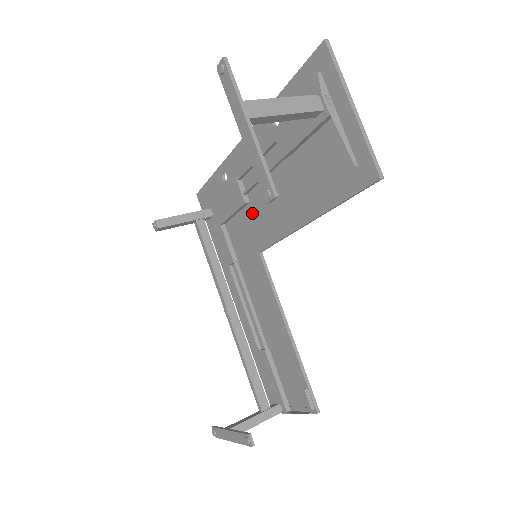
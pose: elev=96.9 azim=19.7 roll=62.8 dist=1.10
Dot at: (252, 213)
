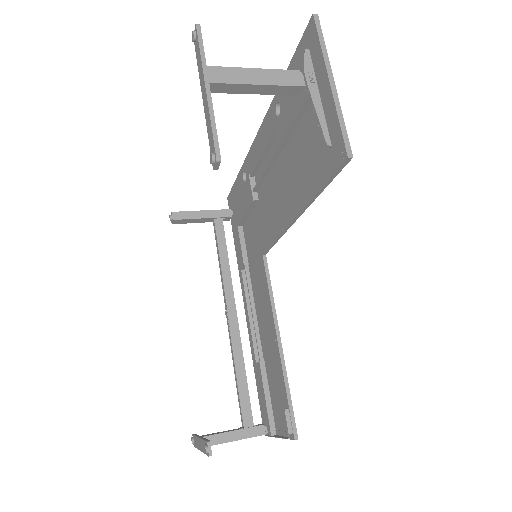
Dot at: (260, 212)
